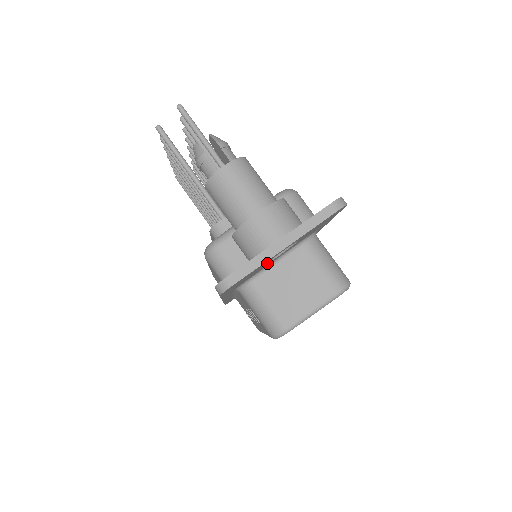
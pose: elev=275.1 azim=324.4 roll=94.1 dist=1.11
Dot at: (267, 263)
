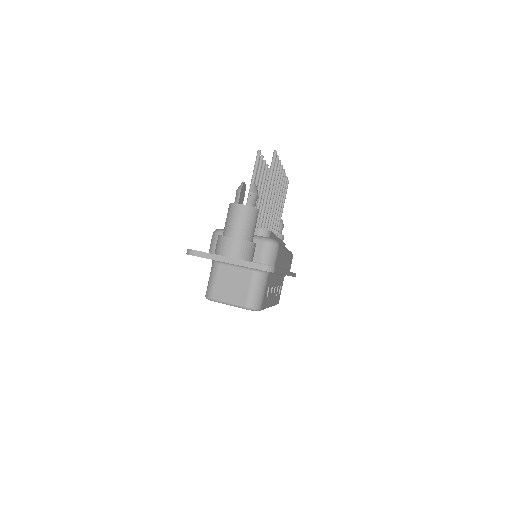
Dot at: occluded
